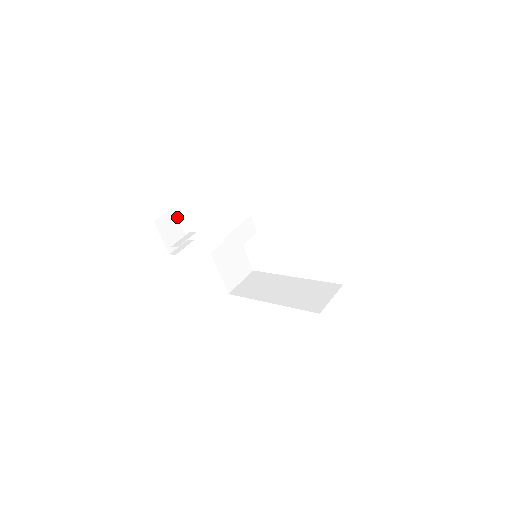
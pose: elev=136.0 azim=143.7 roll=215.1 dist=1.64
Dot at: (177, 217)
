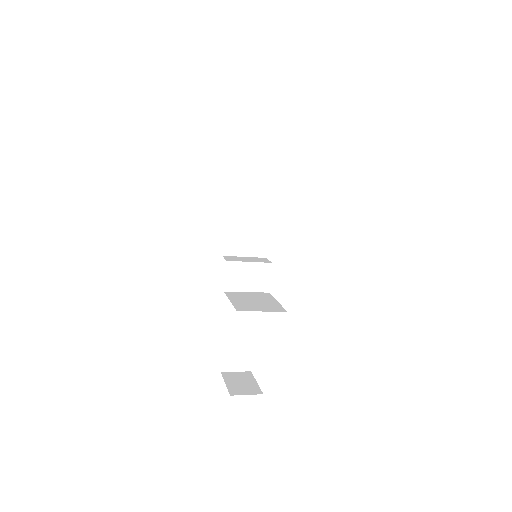
Dot at: (254, 378)
